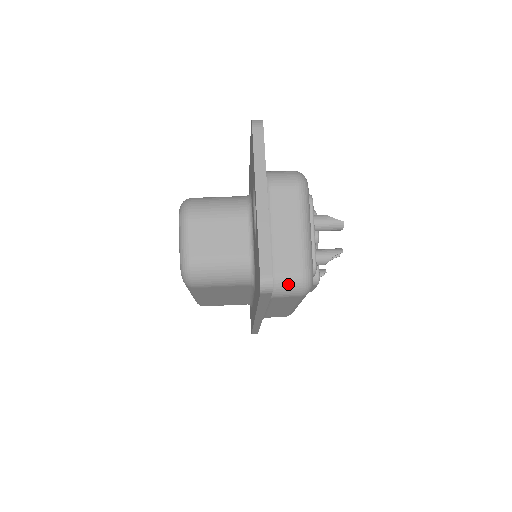
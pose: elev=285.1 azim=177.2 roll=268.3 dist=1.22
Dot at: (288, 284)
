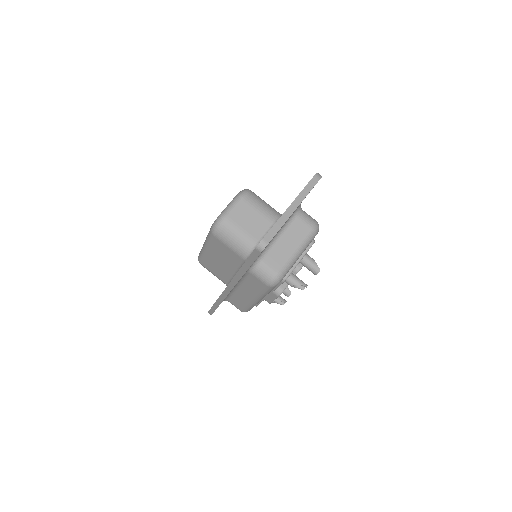
Dot at: (266, 271)
